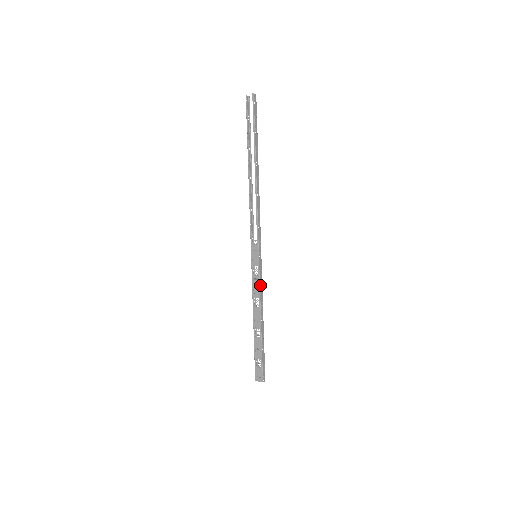
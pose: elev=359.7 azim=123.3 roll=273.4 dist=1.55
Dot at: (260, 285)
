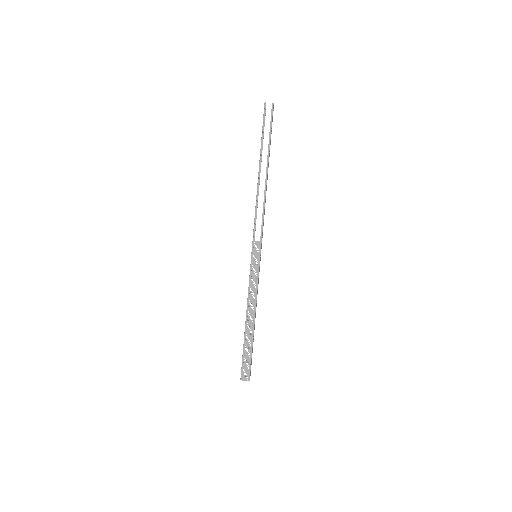
Dot at: occluded
